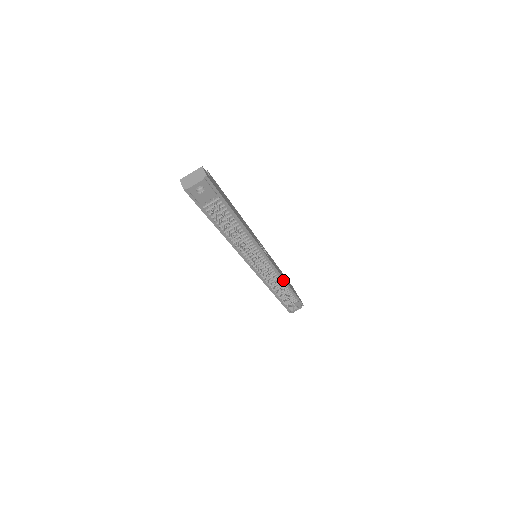
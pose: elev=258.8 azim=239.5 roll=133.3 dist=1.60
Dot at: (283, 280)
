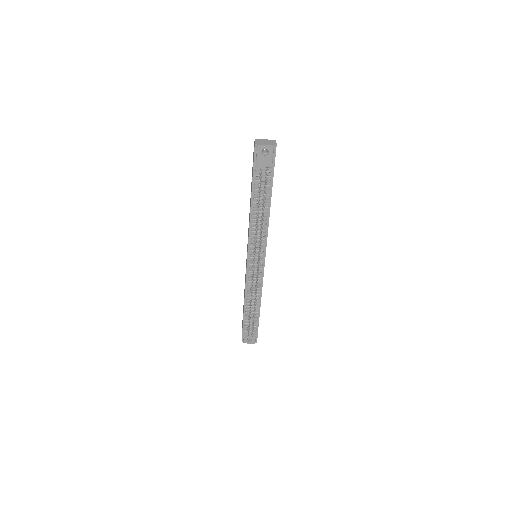
Dot at: (260, 297)
